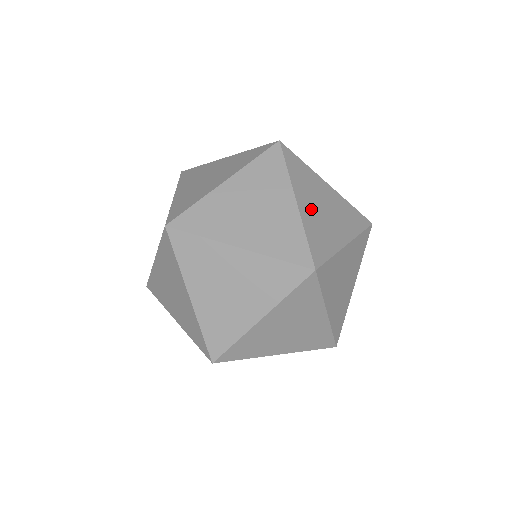
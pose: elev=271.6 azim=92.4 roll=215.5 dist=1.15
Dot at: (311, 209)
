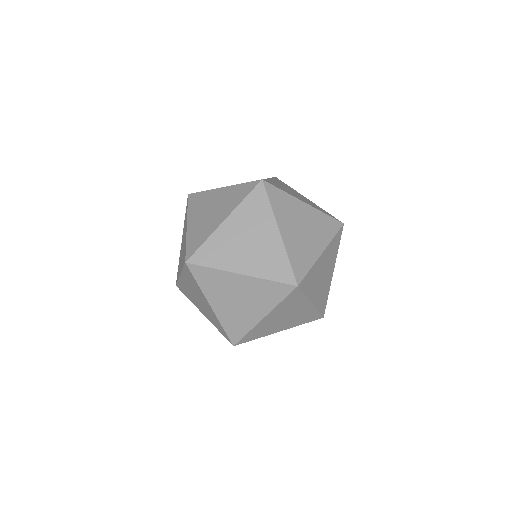
Dot at: (272, 320)
